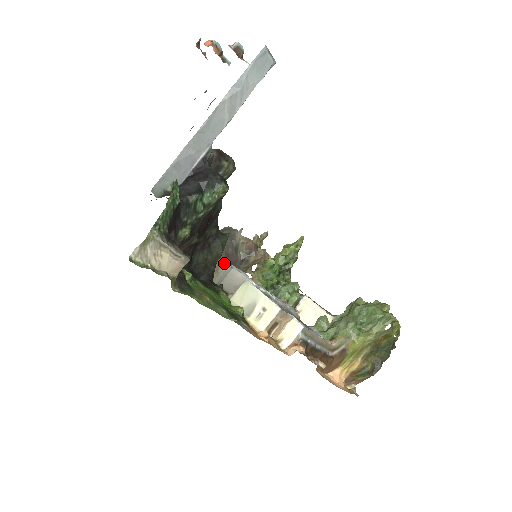
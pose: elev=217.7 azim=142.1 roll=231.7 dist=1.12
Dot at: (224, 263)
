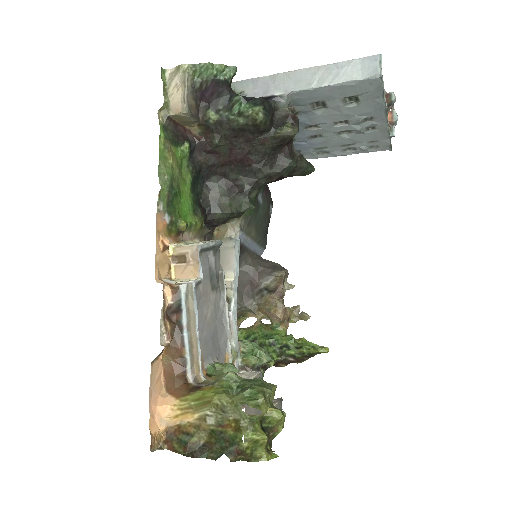
Dot at: (235, 239)
